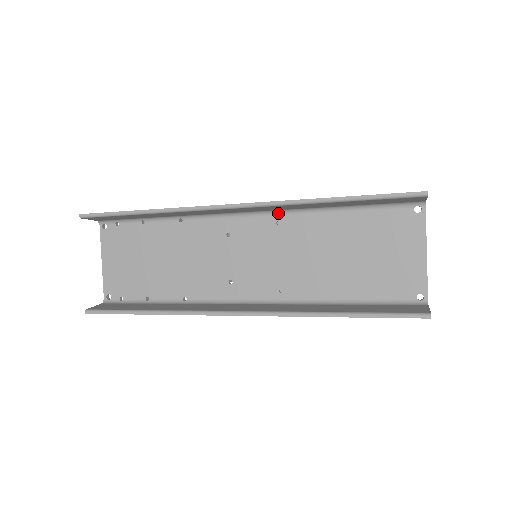
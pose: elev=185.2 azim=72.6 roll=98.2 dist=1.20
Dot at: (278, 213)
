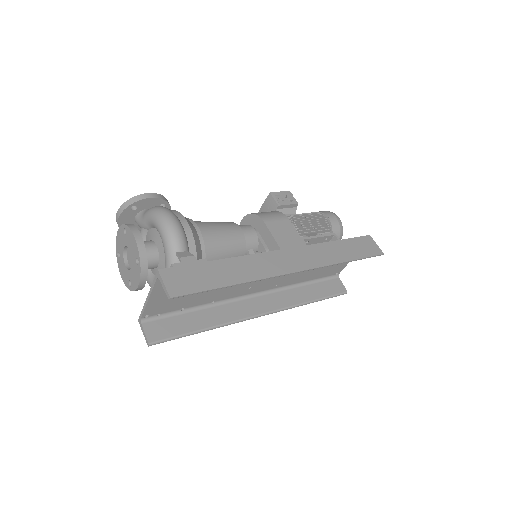
Dot at: occluded
